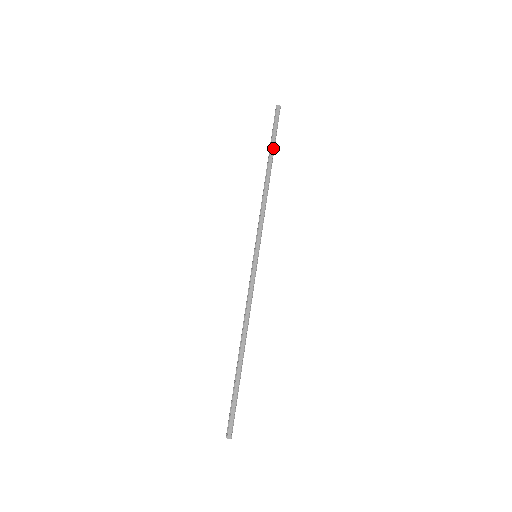
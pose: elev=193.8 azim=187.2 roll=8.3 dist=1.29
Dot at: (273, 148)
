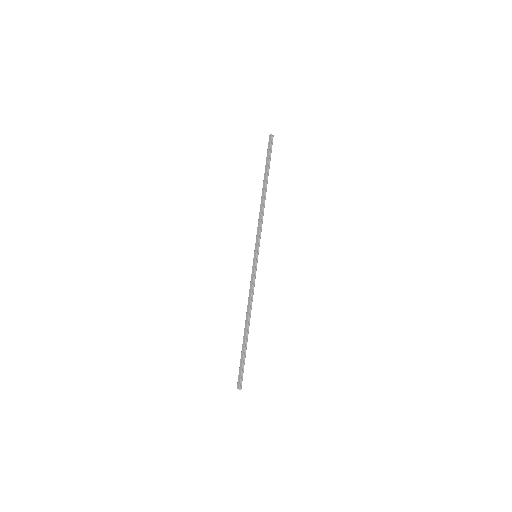
Dot at: (266, 170)
